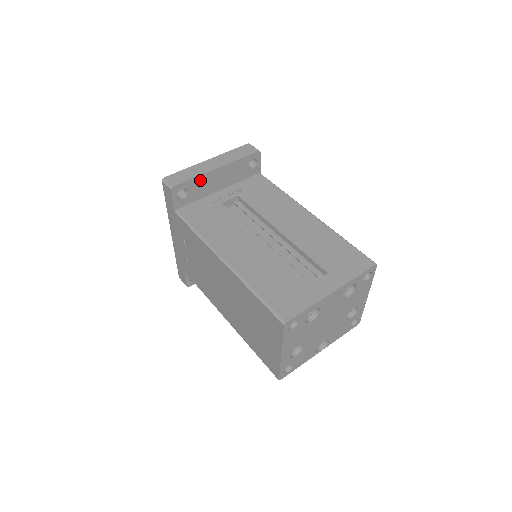
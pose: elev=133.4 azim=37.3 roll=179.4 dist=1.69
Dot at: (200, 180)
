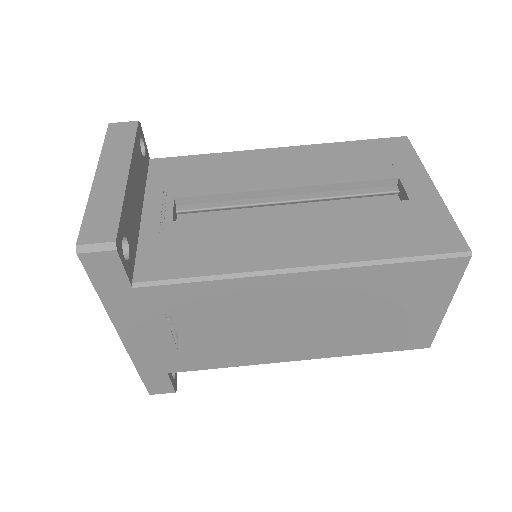
Dot at: (126, 208)
